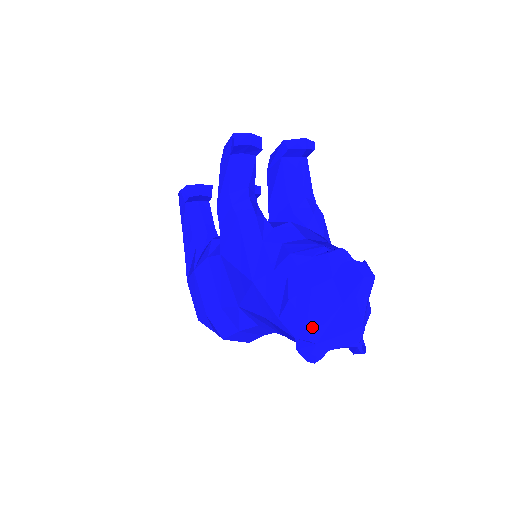
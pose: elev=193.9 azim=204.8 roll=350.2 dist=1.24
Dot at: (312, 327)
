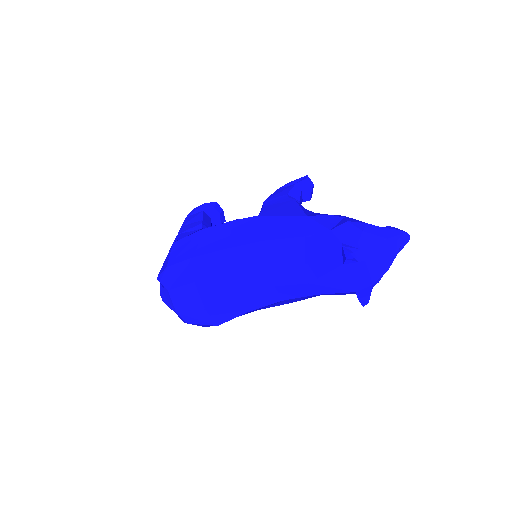
Dot at: (364, 237)
